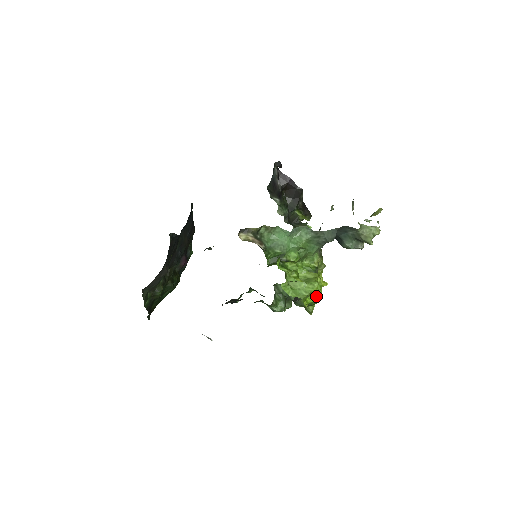
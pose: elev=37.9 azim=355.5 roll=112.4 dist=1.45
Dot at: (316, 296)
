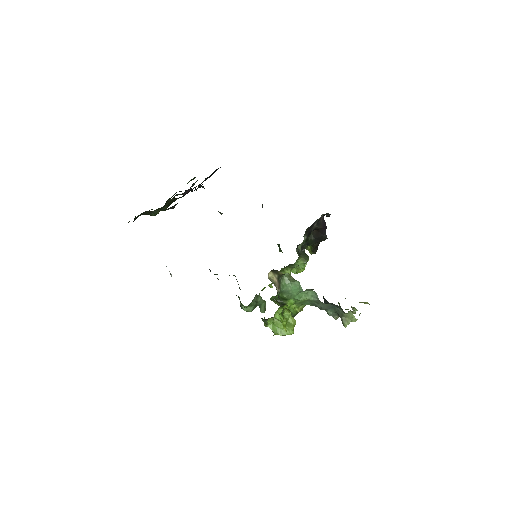
Dot at: occluded
